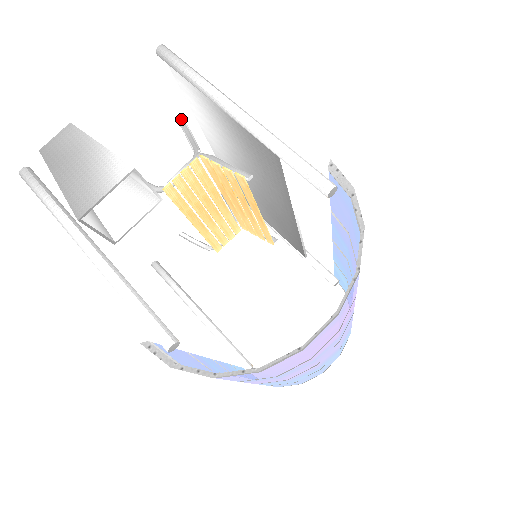
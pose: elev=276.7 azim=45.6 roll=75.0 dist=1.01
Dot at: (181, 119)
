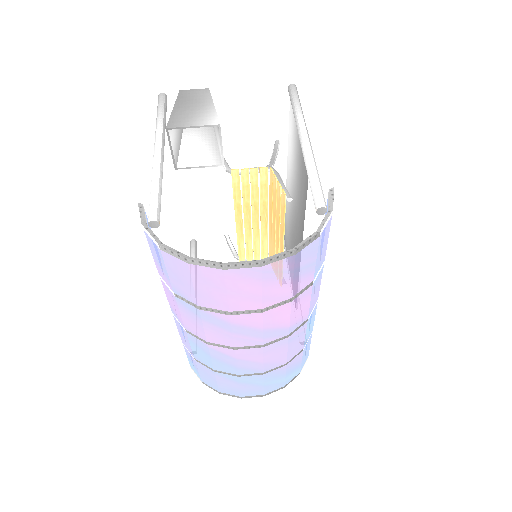
Dot at: (278, 143)
